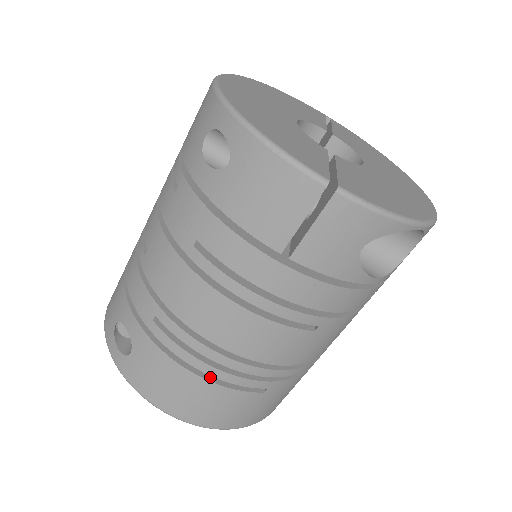
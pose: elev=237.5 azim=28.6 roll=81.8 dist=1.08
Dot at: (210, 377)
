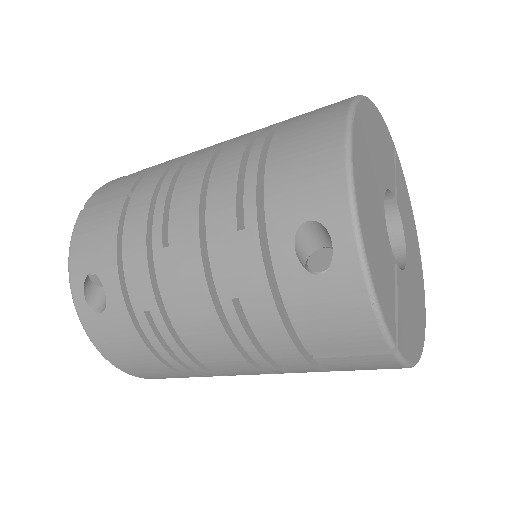
Dot at: occluded
